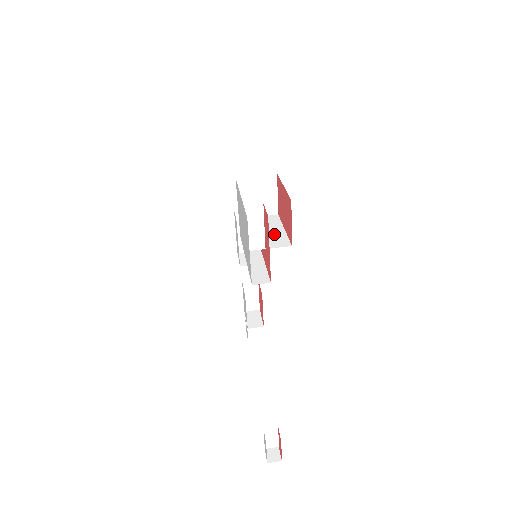
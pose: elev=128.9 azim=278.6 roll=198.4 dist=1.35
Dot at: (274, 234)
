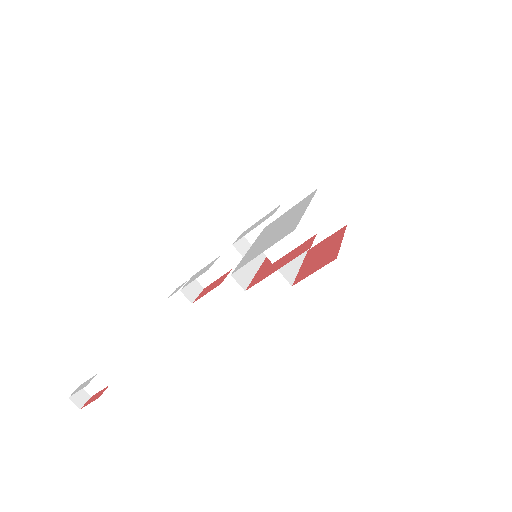
Dot at: (290, 261)
